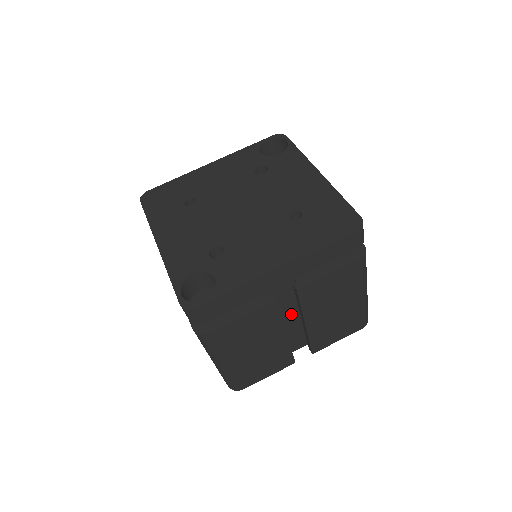
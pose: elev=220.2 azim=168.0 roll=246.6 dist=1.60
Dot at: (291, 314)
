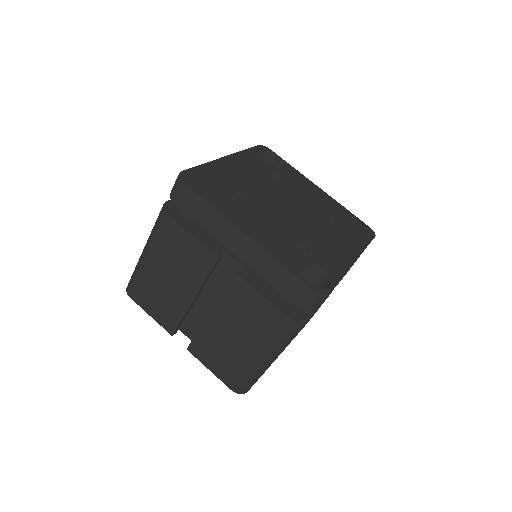
Dot at: occluded
